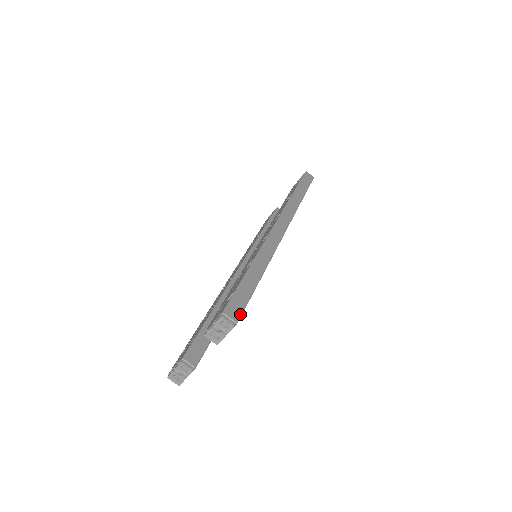
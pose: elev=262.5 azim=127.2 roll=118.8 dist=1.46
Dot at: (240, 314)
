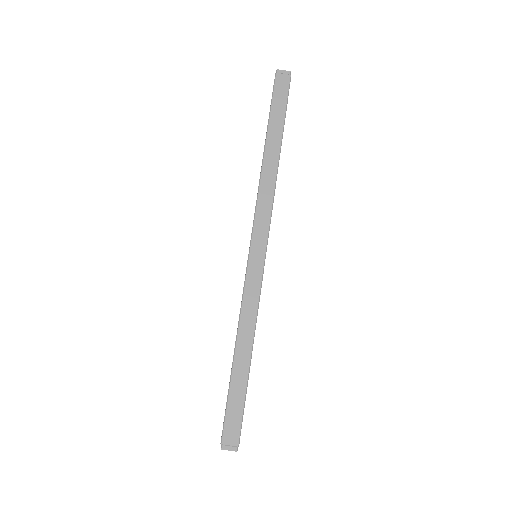
Dot at: (239, 433)
